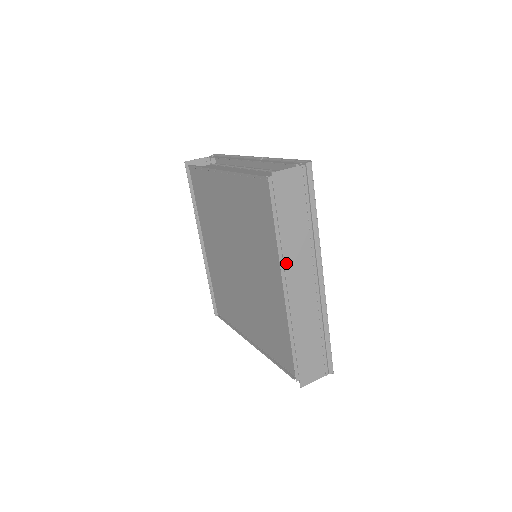
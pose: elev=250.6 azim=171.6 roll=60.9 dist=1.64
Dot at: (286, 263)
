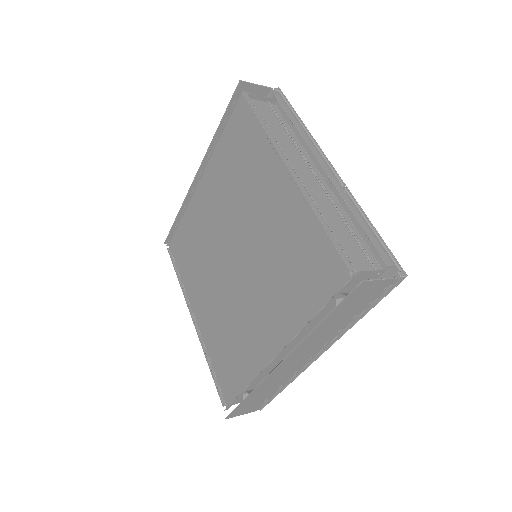
Dot at: (299, 347)
